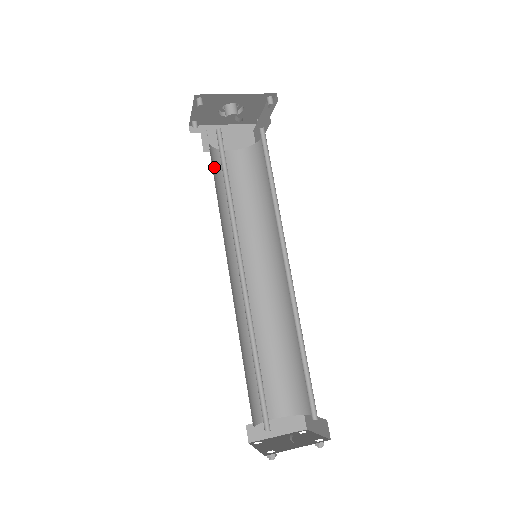
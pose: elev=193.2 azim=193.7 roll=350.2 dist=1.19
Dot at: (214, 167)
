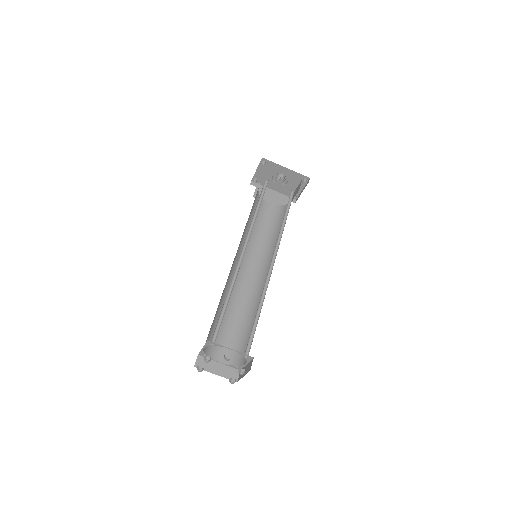
Dot at: (255, 204)
